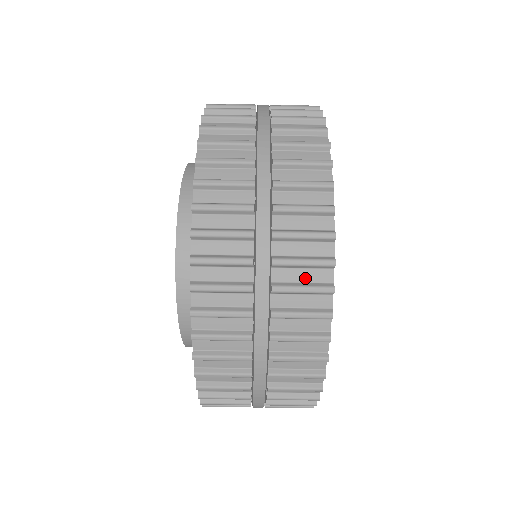
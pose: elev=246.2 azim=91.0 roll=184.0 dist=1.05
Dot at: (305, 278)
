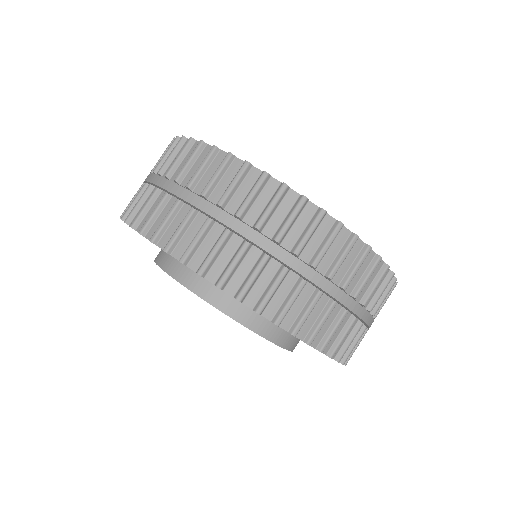
Dot at: occluded
